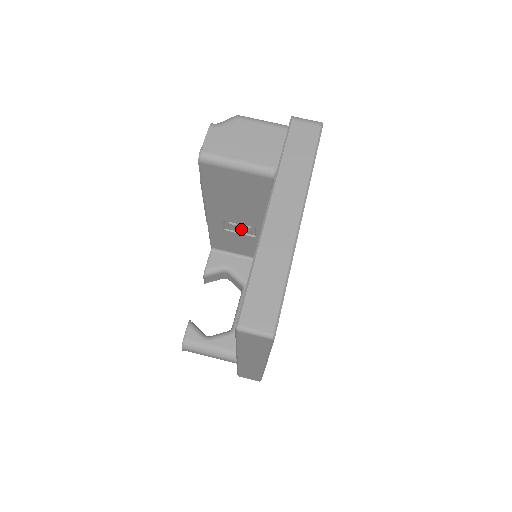
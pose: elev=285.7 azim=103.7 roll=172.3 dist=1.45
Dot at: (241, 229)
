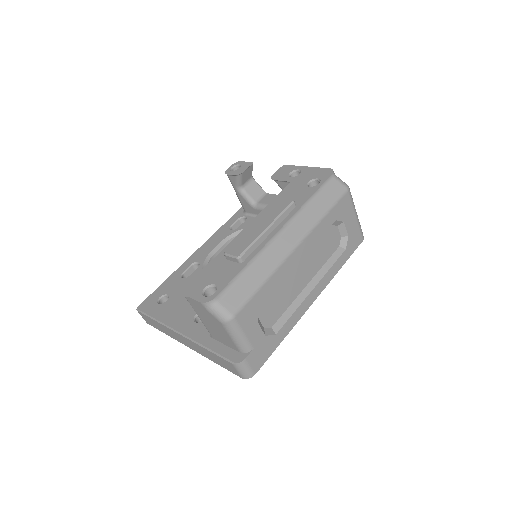
Dot at: occluded
